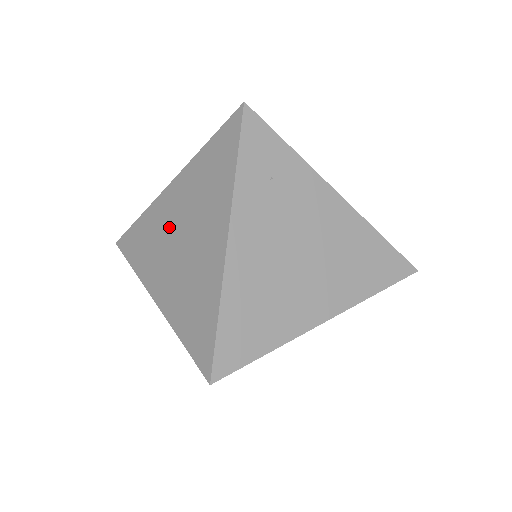
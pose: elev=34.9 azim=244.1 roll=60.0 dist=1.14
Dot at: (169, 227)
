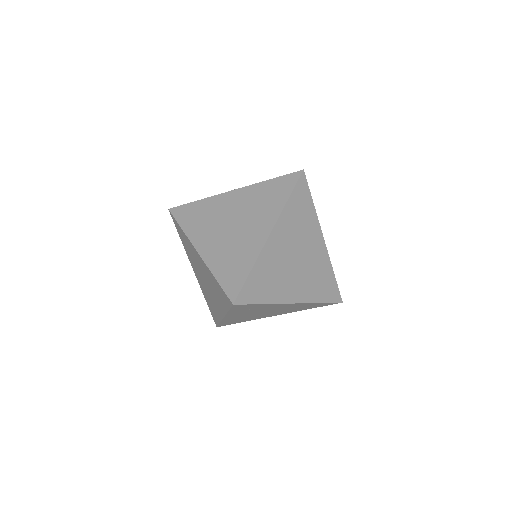
Dot at: (198, 265)
